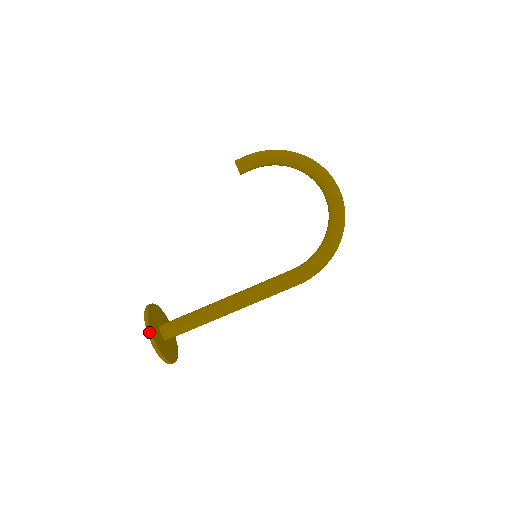
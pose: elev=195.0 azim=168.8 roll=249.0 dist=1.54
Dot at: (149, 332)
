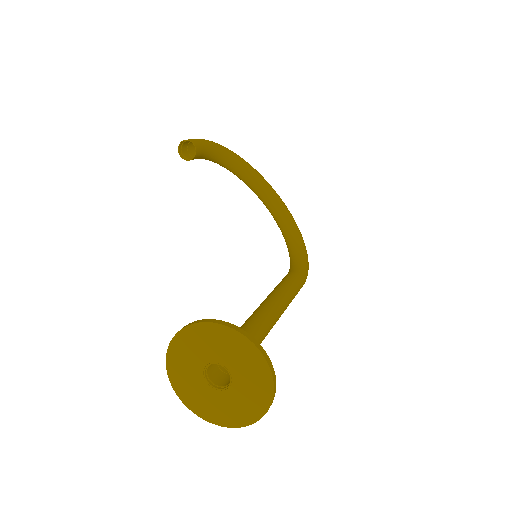
Dot at: (263, 351)
